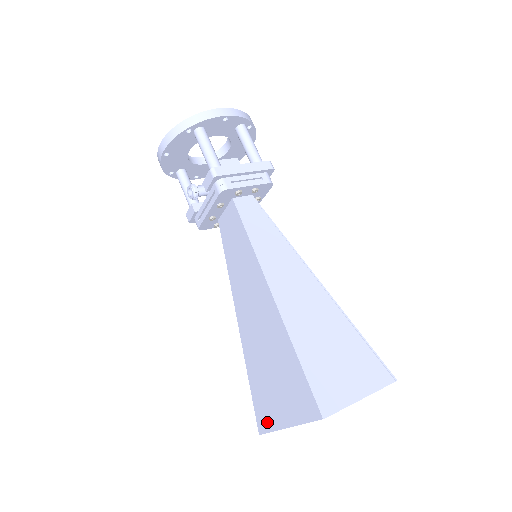
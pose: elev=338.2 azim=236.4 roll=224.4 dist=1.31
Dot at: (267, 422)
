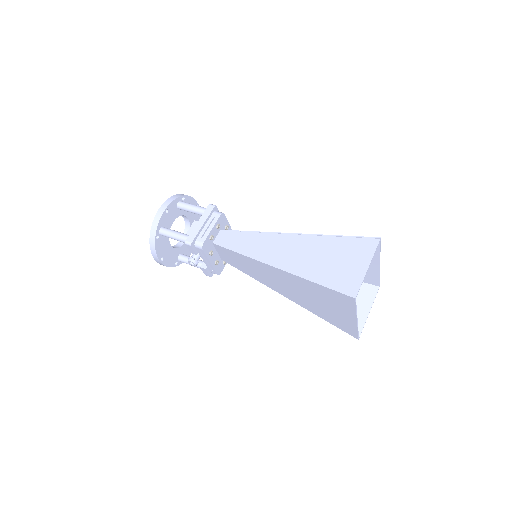
Dot at: (351, 329)
